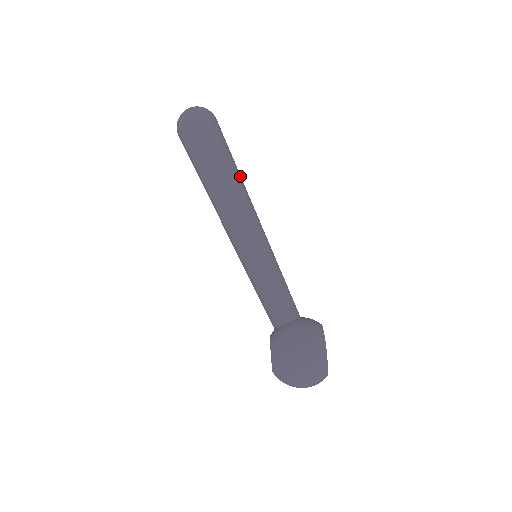
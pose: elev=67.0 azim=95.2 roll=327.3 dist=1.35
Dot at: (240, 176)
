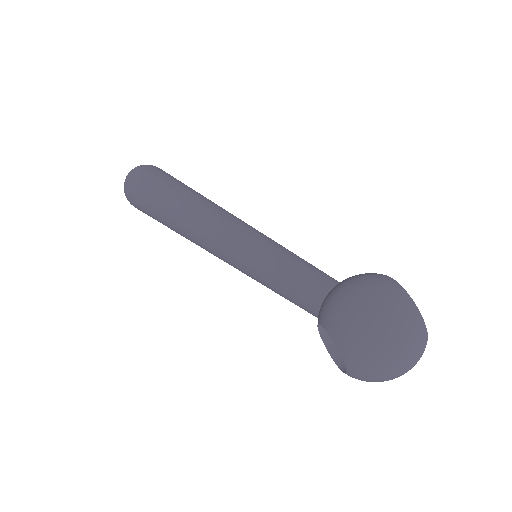
Dot at: occluded
